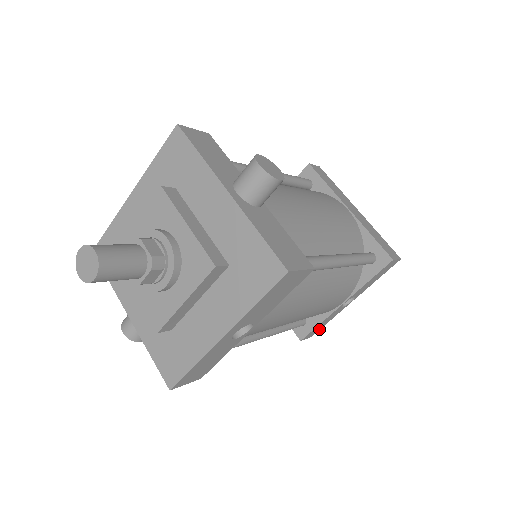
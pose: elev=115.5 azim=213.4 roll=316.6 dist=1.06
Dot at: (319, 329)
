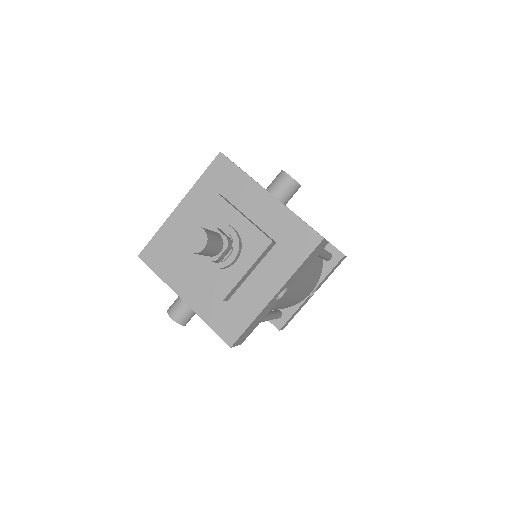
Dot at: occluded
